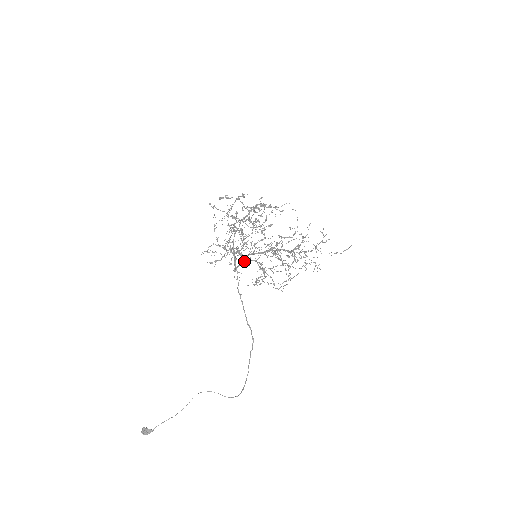
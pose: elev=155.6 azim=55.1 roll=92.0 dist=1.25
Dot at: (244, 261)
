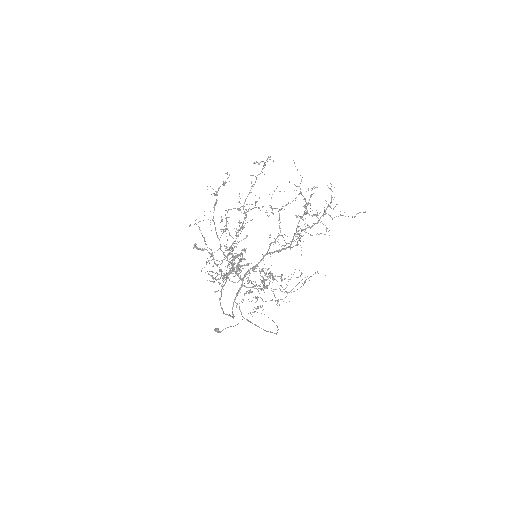
Dot at: occluded
